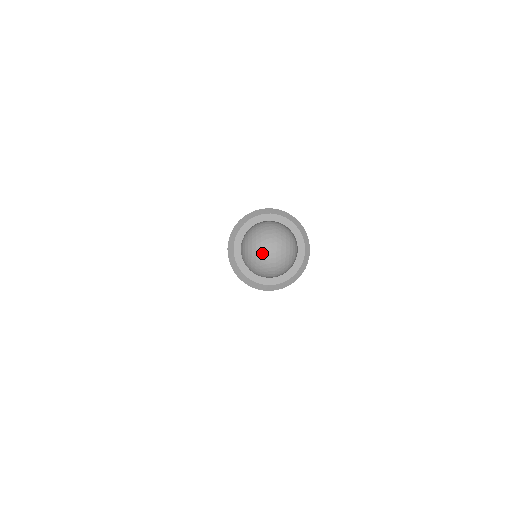
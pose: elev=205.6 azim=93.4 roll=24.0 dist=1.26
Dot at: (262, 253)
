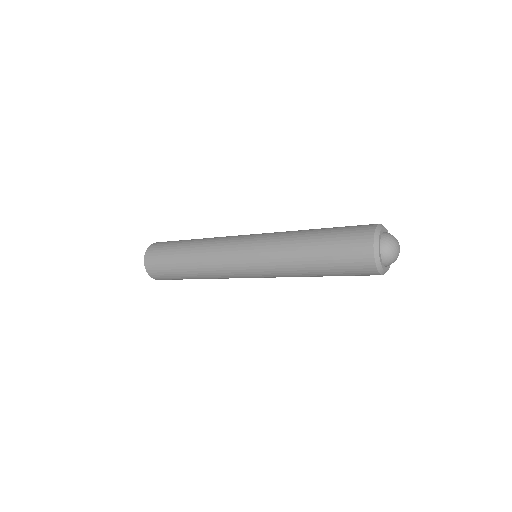
Dot at: (398, 254)
